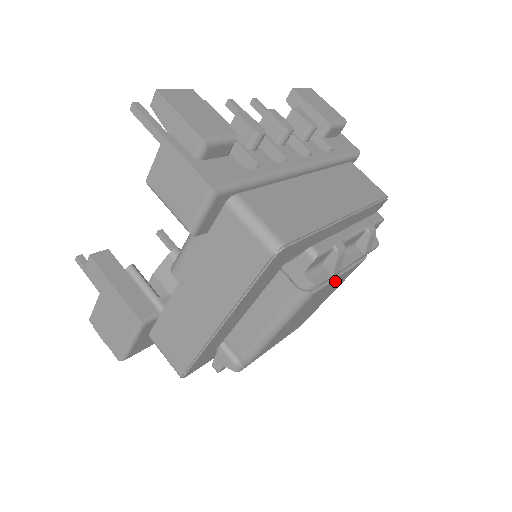
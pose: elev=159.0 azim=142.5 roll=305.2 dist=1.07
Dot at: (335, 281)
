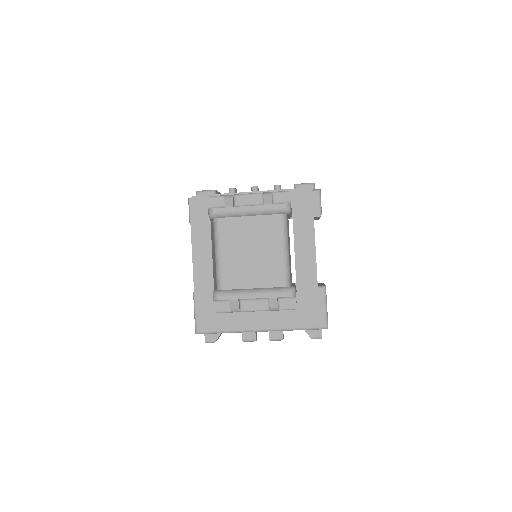
Dot at: (247, 222)
